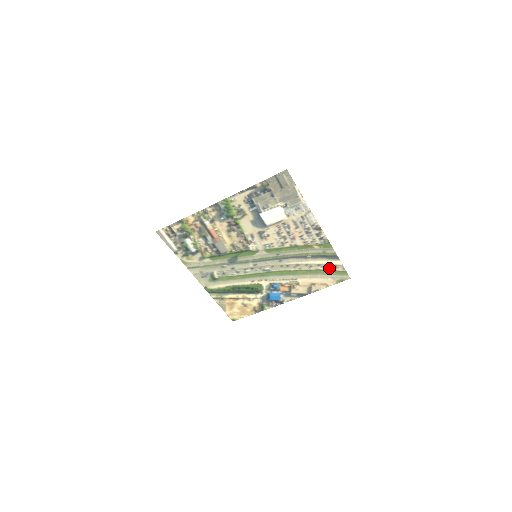
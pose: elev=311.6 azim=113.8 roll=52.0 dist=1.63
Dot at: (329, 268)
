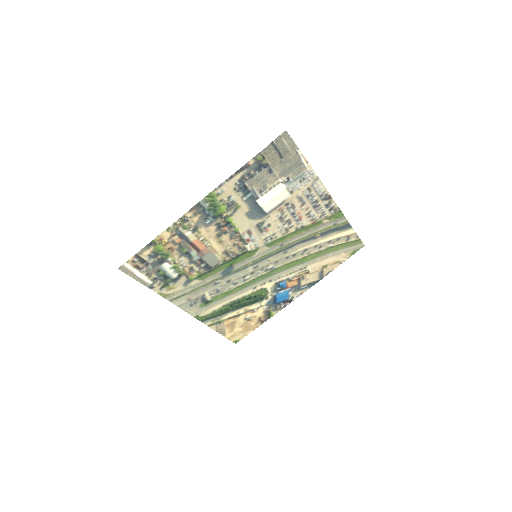
Dot at: (341, 242)
